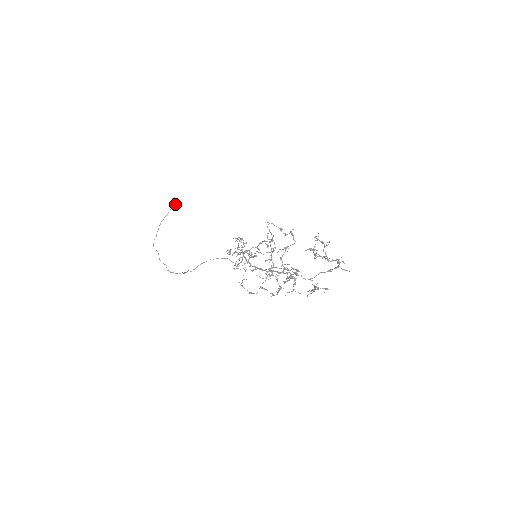
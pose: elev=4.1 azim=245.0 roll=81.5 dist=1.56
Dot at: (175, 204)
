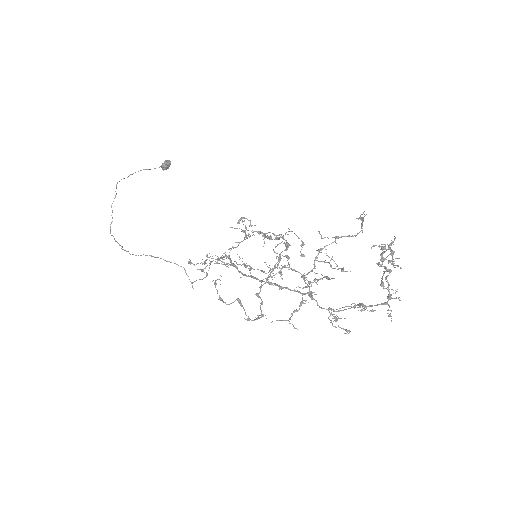
Dot at: (167, 167)
